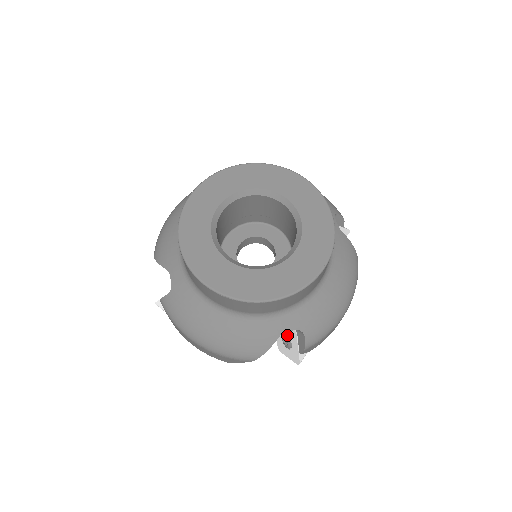
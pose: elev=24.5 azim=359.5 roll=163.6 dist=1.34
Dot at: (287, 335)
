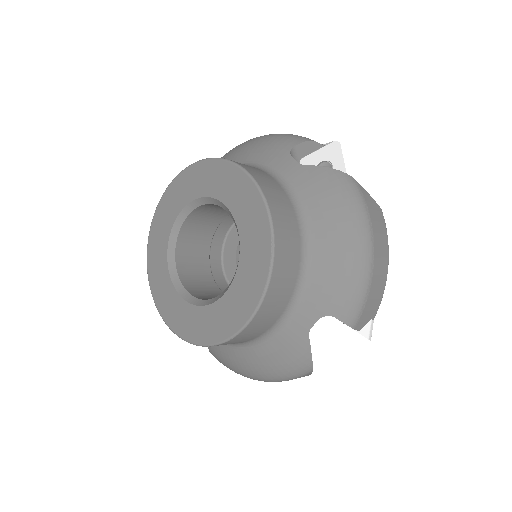
Dot at: occluded
